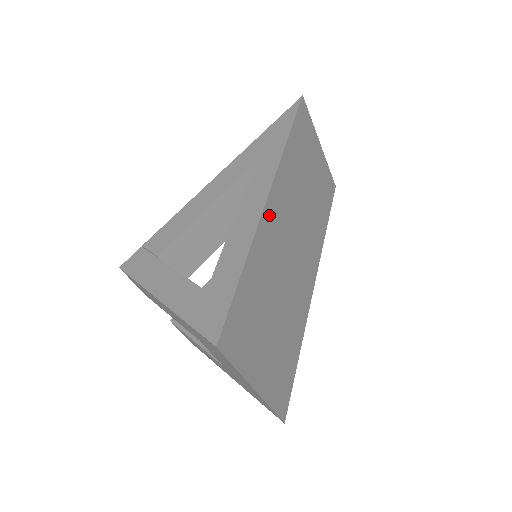
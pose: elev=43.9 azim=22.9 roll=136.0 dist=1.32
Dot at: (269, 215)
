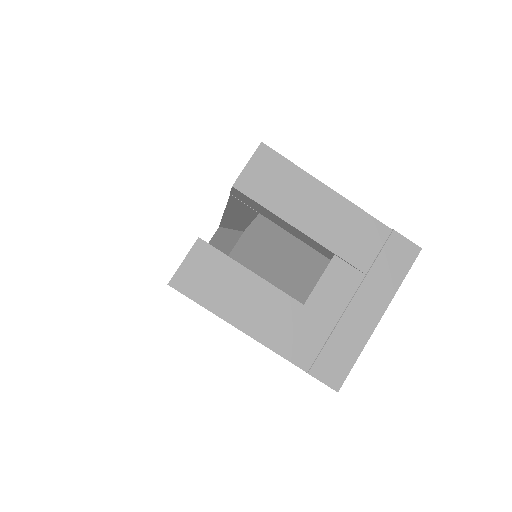
Dot at: occluded
